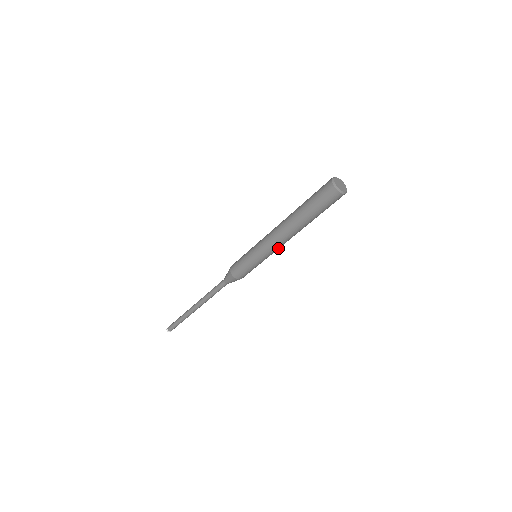
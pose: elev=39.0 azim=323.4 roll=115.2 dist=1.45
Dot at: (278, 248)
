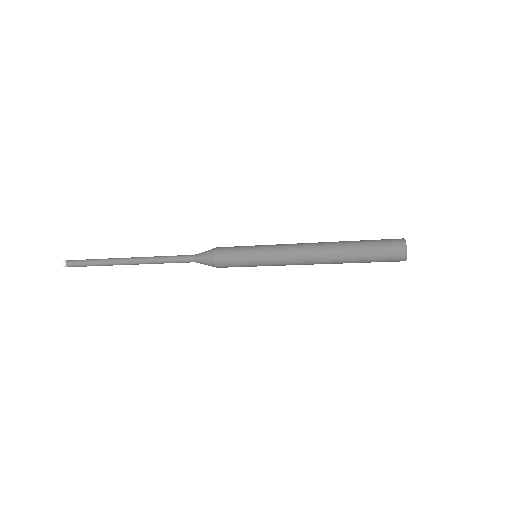
Dot at: (291, 264)
